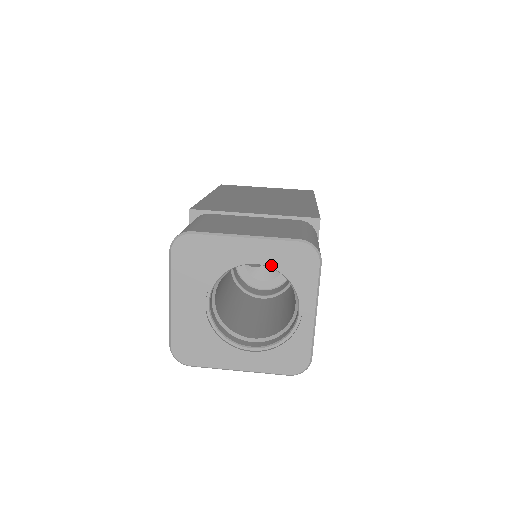
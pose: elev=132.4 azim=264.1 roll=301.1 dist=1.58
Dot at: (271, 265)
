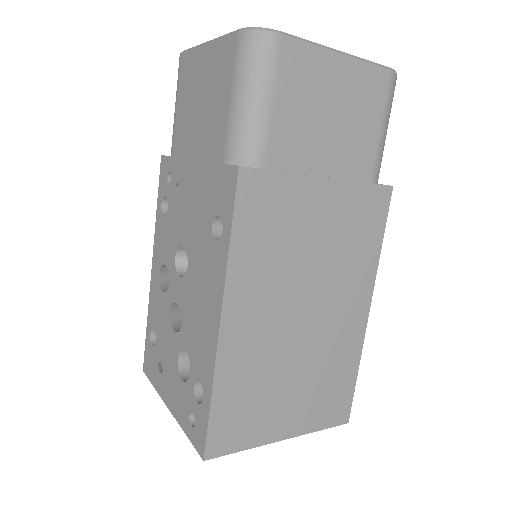
Dot at: occluded
